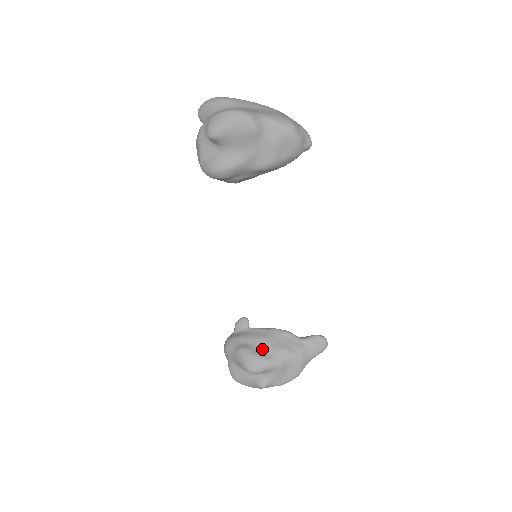
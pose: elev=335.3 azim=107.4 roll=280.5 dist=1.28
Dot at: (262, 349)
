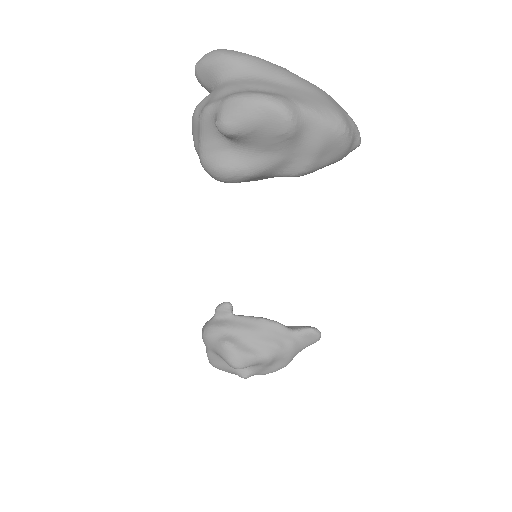
Dot at: (249, 343)
